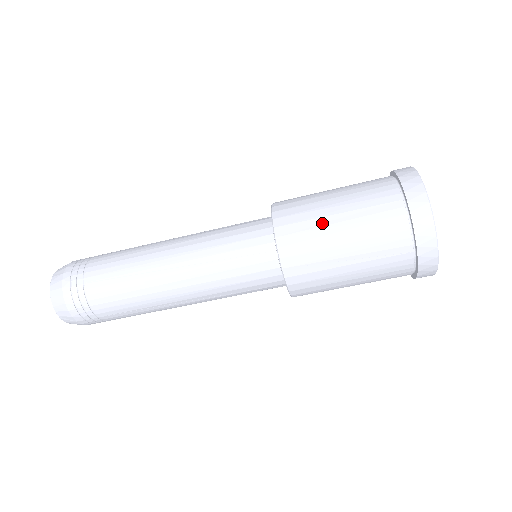
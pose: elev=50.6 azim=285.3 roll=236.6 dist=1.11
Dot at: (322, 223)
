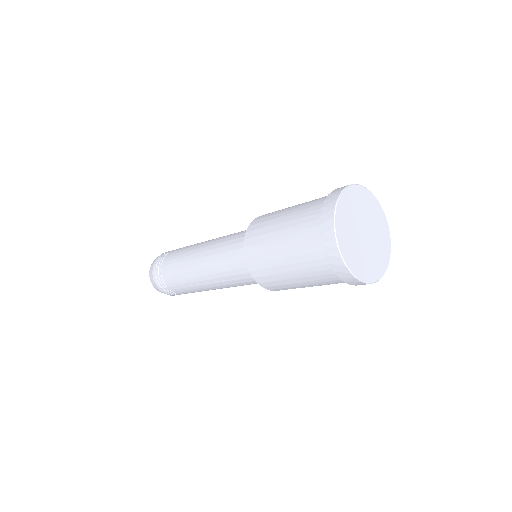
Dot at: (278, 271)
